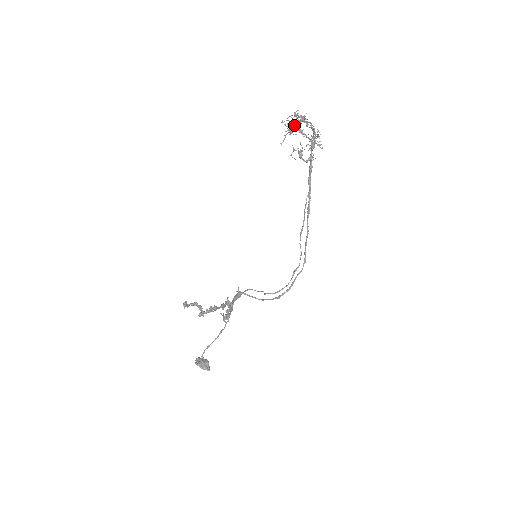
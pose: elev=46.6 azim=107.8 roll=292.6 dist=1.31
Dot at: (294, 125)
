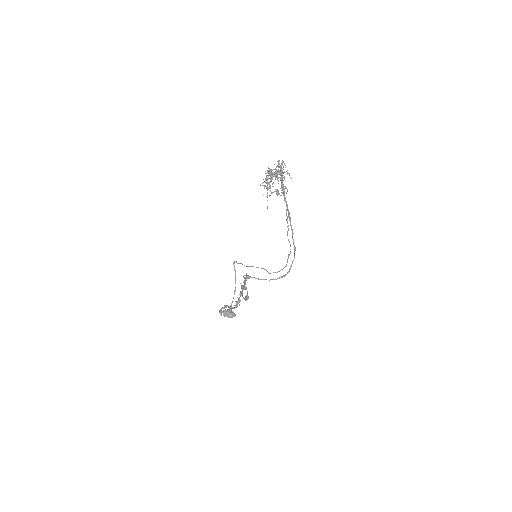
Dot at: occluded
